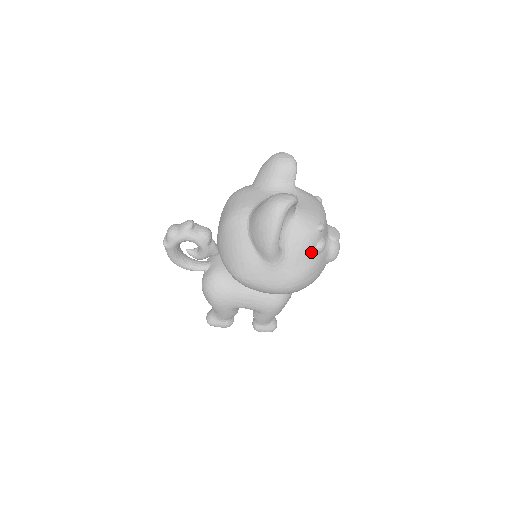
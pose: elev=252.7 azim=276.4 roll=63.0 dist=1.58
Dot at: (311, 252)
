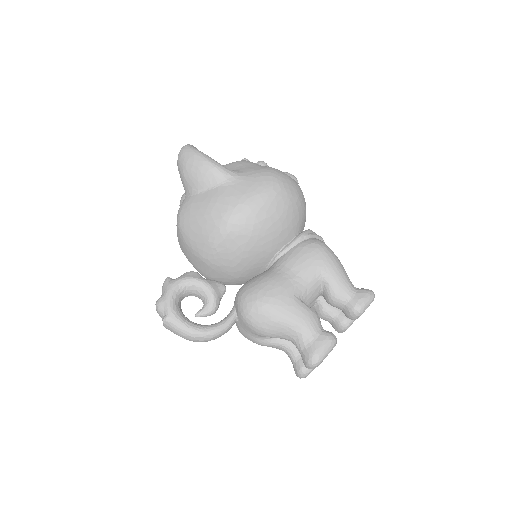
Dot at: (257, 165)
